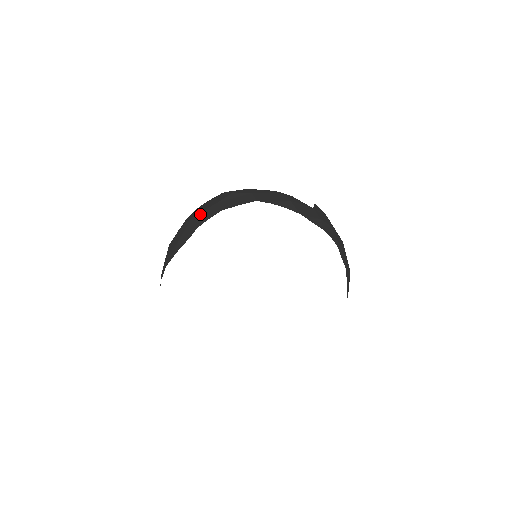
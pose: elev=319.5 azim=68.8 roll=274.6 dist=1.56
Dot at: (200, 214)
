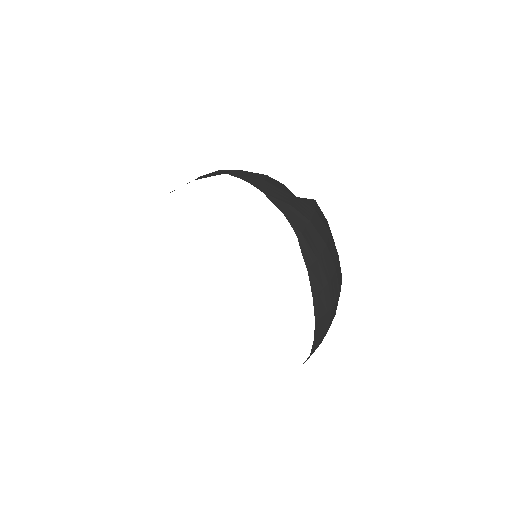
Dot at: occluded
